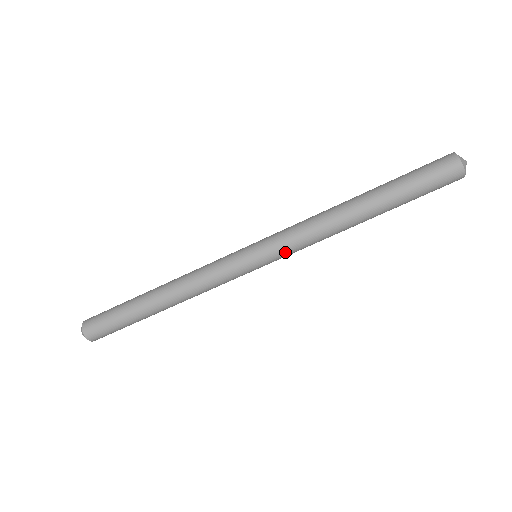
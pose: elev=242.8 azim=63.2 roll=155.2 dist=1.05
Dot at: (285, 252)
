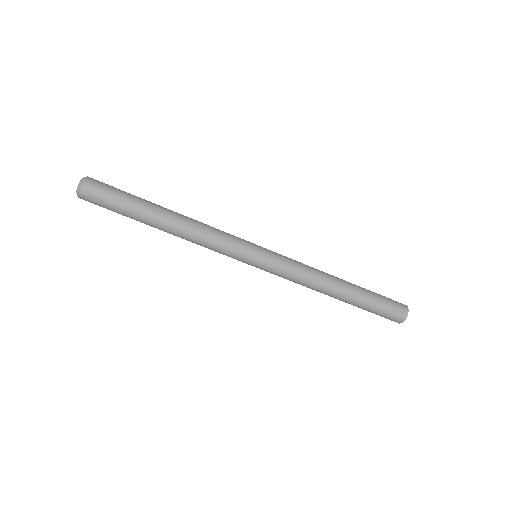
Dot at: (275, 274)
